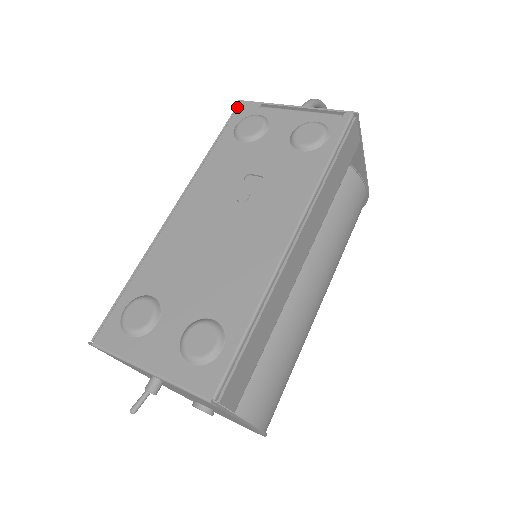
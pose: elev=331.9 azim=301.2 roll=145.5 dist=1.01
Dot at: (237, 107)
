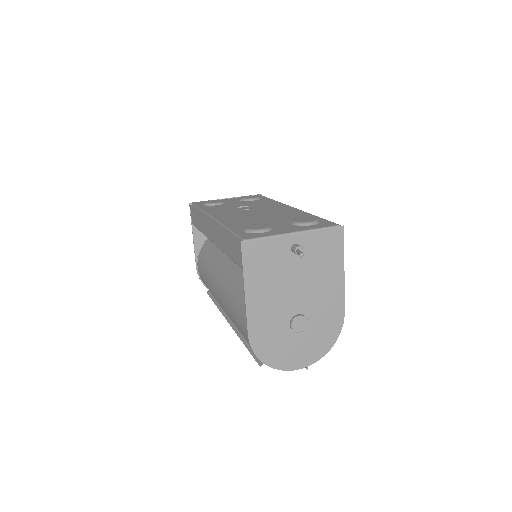
Dot at: (191, 205)
